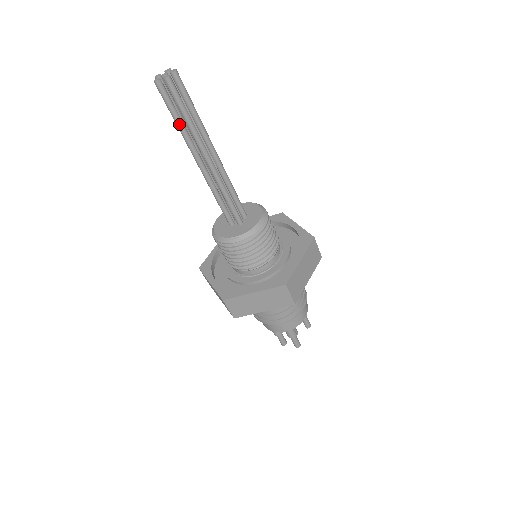
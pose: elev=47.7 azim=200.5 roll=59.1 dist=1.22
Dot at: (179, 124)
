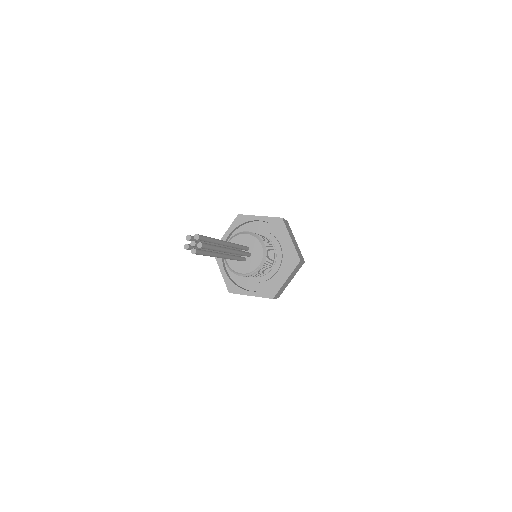
Dot at: (211, 255)
